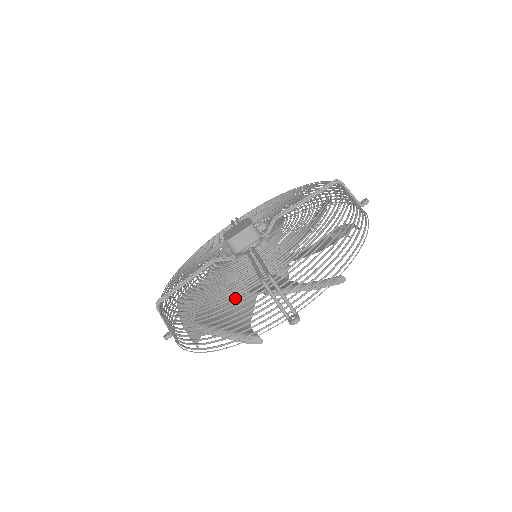
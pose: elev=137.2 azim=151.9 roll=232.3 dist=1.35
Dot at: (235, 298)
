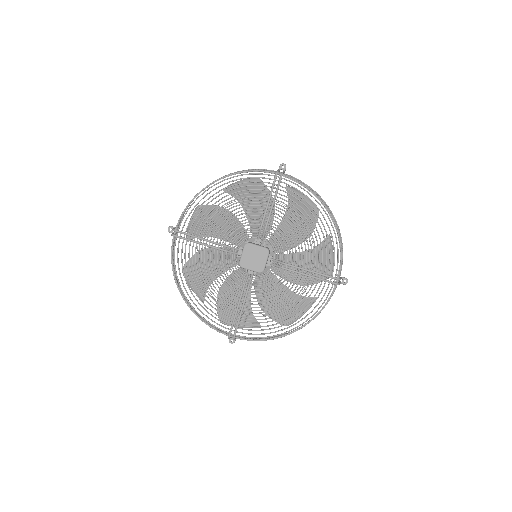
Dot at: (327, 302)
